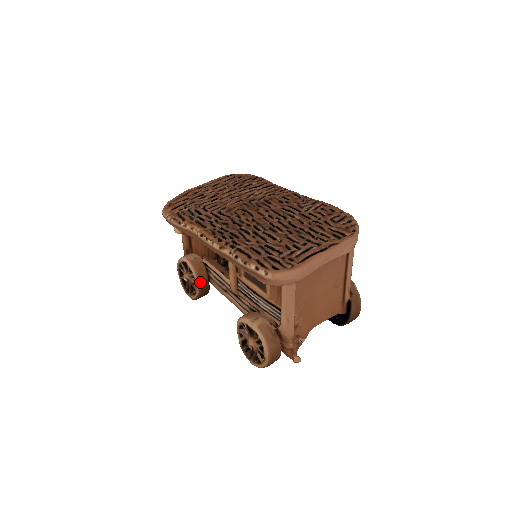
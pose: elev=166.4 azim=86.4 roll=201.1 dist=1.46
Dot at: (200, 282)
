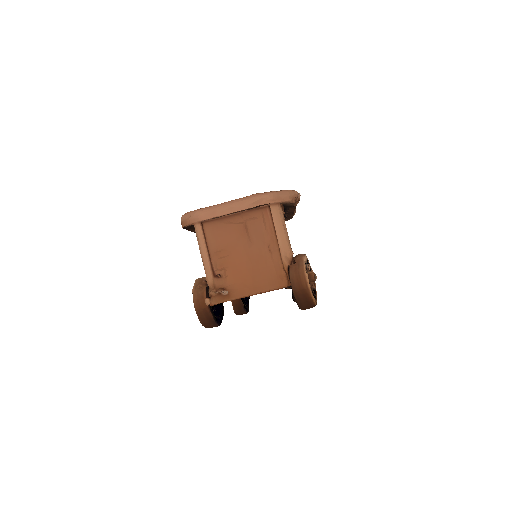
Dot at: occluded
